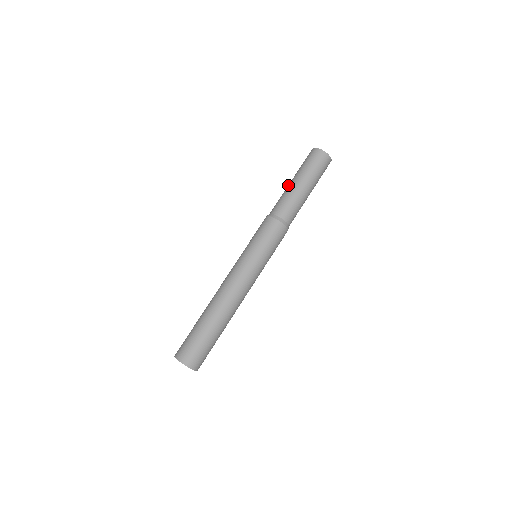
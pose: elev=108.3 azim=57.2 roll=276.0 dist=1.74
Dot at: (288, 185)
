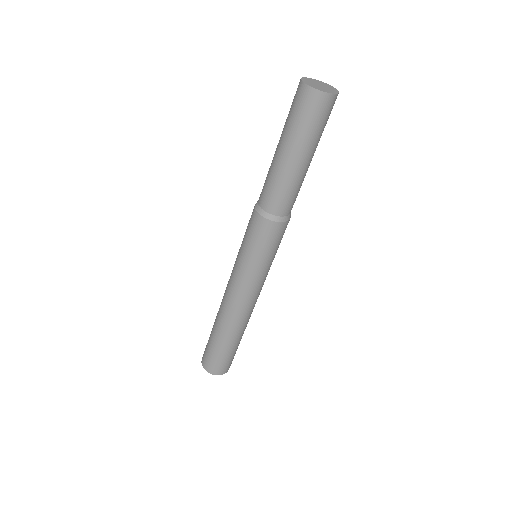
Dot at: (275, 158)
